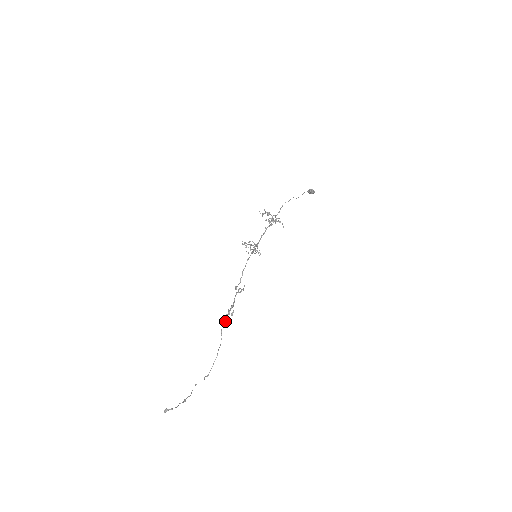
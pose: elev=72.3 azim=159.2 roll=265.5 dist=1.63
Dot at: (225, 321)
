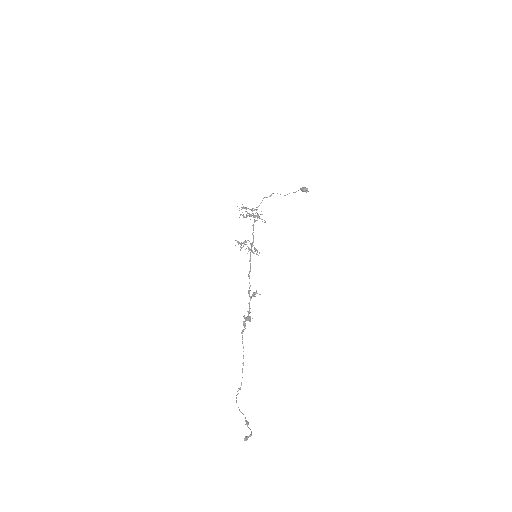
Dot at: (245, 328)
